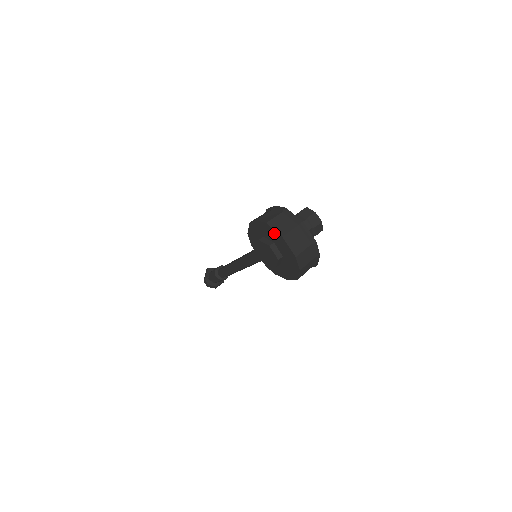
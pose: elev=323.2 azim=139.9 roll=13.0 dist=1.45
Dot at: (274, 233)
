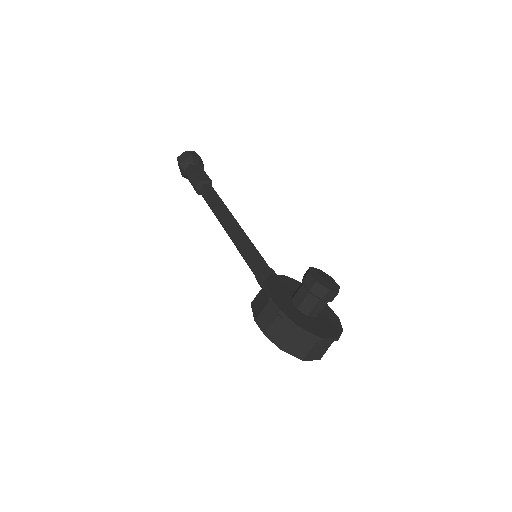
Dot at: (291, 352)
